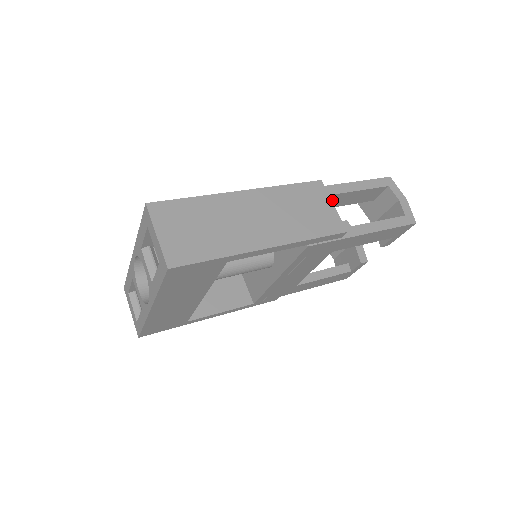
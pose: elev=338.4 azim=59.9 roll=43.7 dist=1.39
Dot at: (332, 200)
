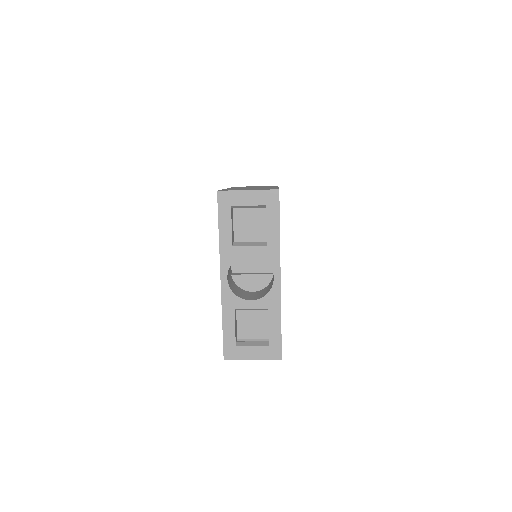
Dot at: occluded
